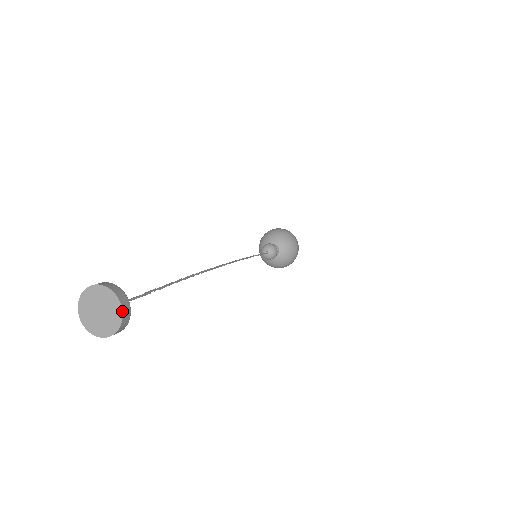
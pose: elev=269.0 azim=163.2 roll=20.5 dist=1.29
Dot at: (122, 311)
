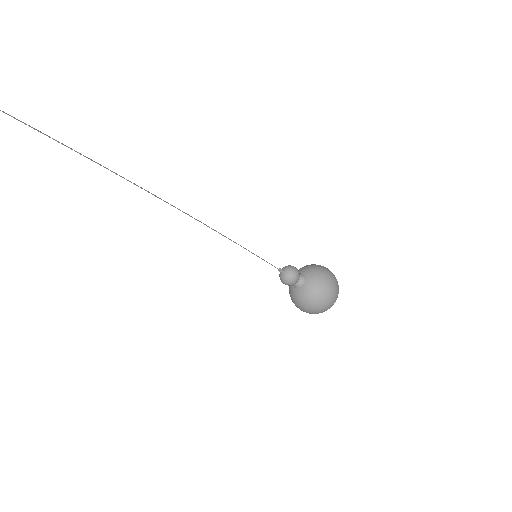
Dot at: out of frame
